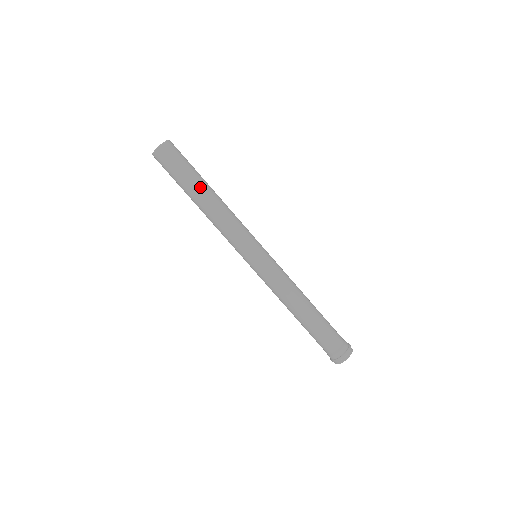
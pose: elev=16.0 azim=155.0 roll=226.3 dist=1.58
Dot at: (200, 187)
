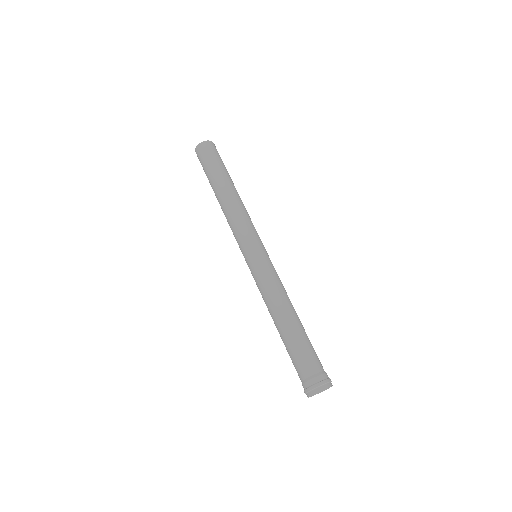
Dot at: (215, 185)
